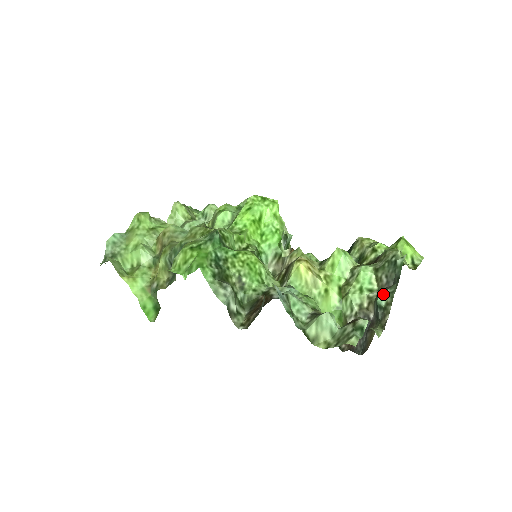
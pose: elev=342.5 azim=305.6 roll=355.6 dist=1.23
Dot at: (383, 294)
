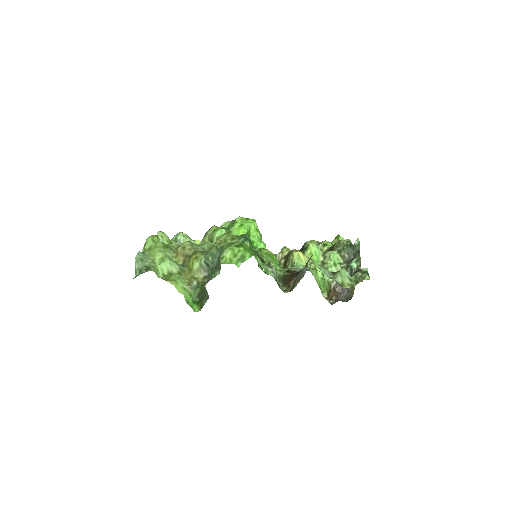
Dot at: (353, 262)
